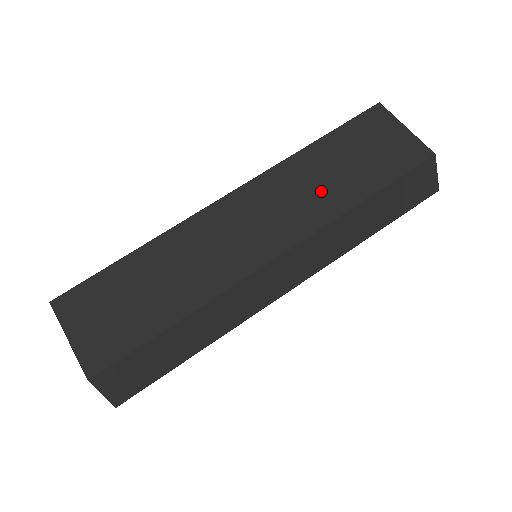
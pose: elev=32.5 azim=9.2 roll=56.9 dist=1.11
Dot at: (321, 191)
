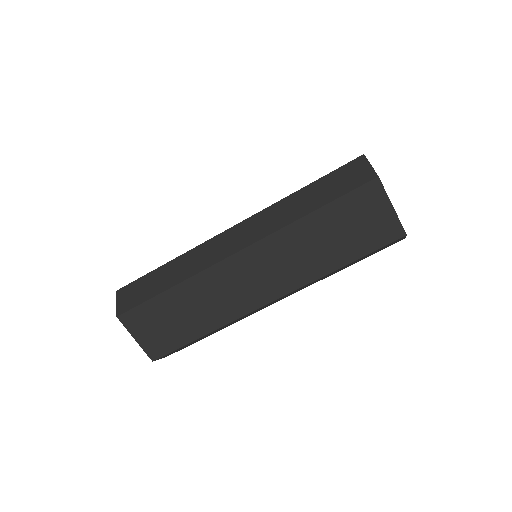
Dot at: (310, 257)
